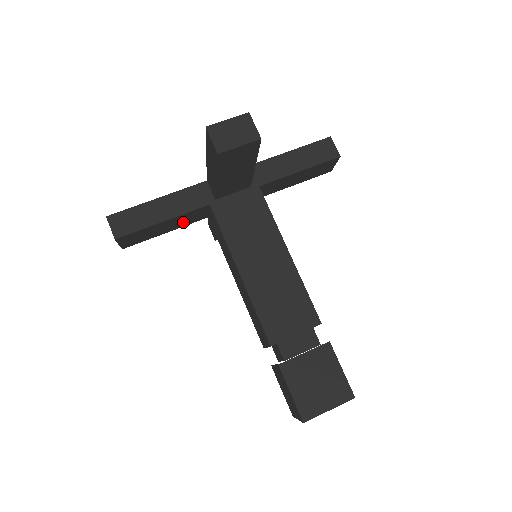
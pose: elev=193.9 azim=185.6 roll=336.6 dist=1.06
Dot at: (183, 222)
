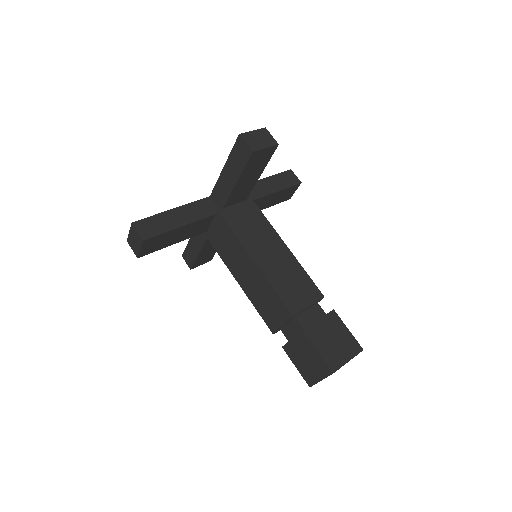
Dot at: (190, 233)
